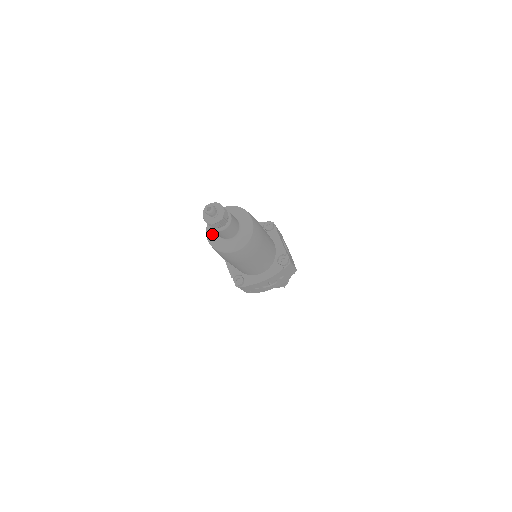
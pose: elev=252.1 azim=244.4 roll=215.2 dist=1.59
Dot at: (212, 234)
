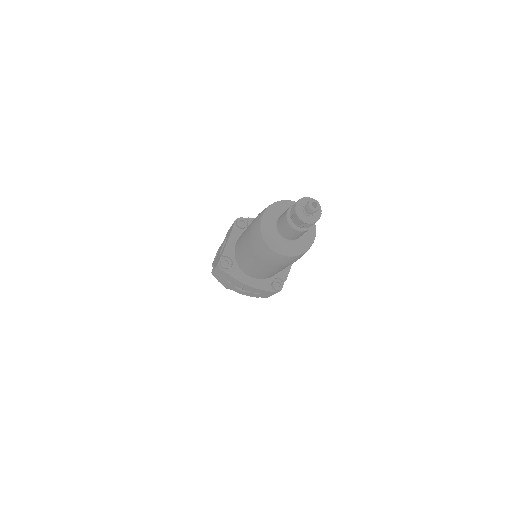
Dot at: (271, 216)
